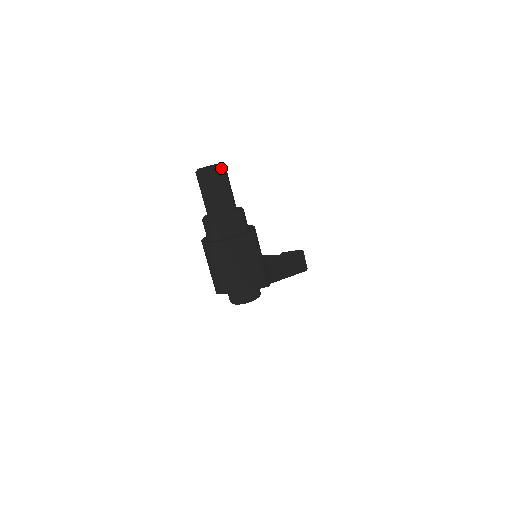
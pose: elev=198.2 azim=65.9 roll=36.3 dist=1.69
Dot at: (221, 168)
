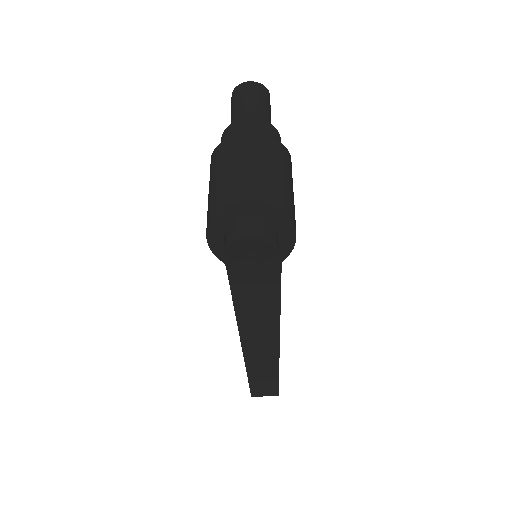
Dot at: (268, 92)
